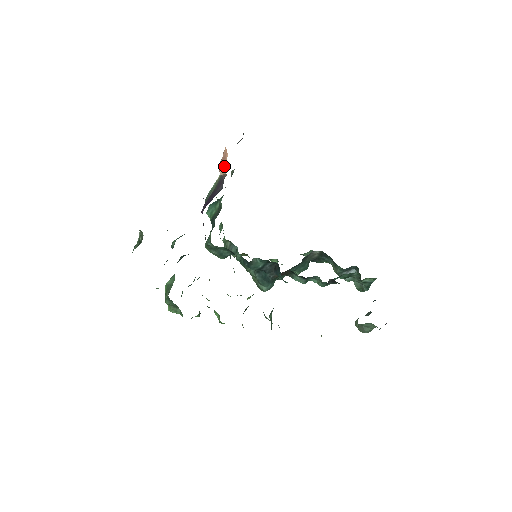
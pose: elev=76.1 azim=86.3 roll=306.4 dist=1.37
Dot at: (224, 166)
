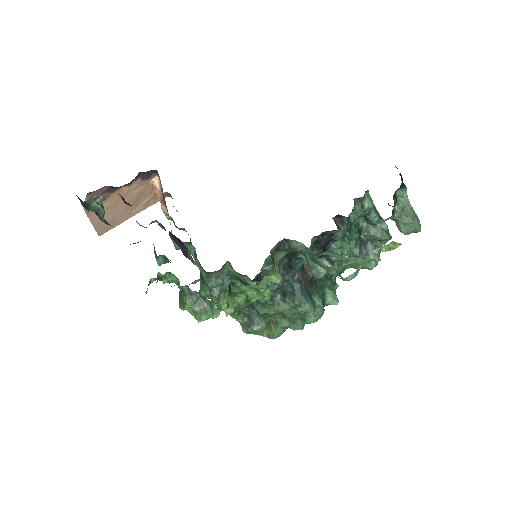
Dot at: (162, 195)
